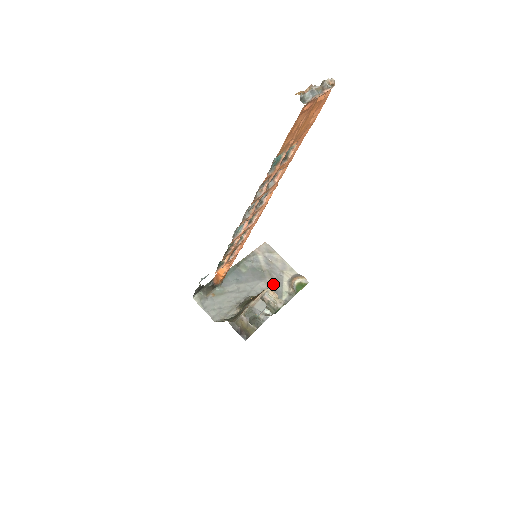
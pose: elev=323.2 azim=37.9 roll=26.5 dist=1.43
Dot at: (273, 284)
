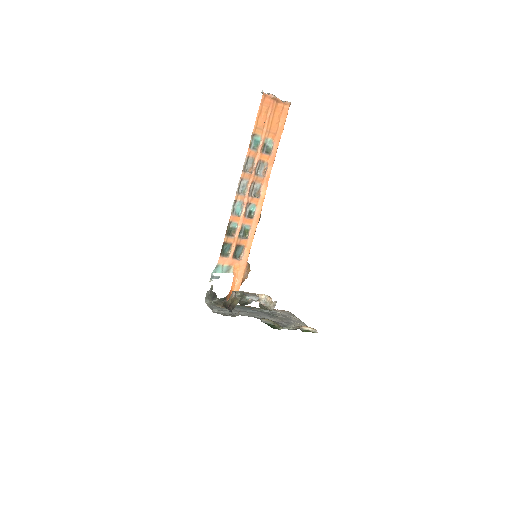
Dot at: (281, 322)
